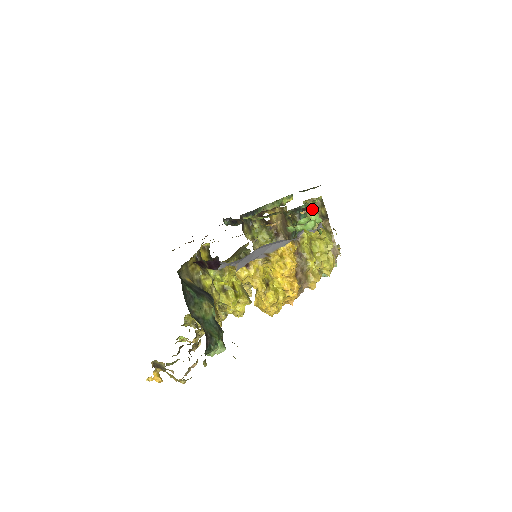
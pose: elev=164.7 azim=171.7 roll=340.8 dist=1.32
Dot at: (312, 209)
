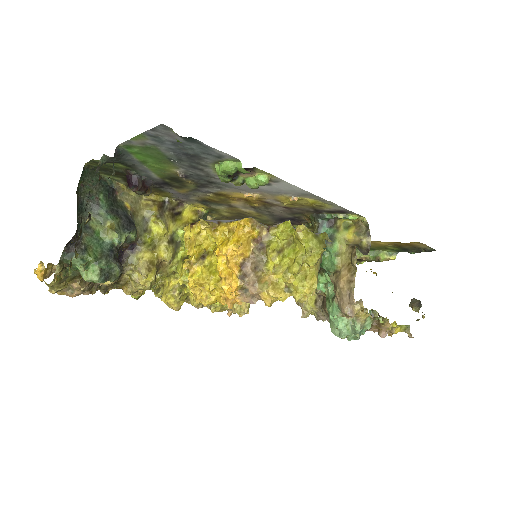
Dot at: (351, 233)
